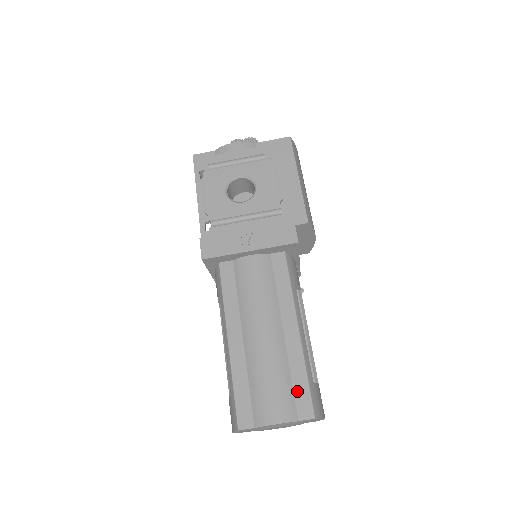
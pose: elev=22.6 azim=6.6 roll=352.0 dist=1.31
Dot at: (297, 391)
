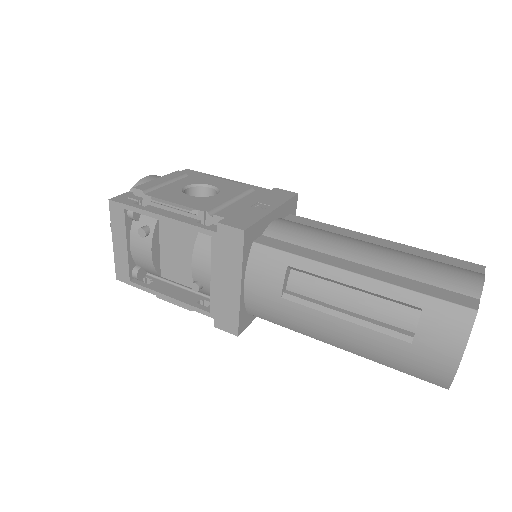
Dot at: (449, 262)
